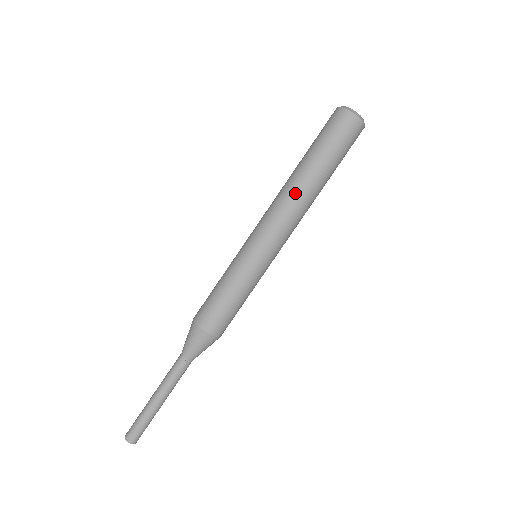
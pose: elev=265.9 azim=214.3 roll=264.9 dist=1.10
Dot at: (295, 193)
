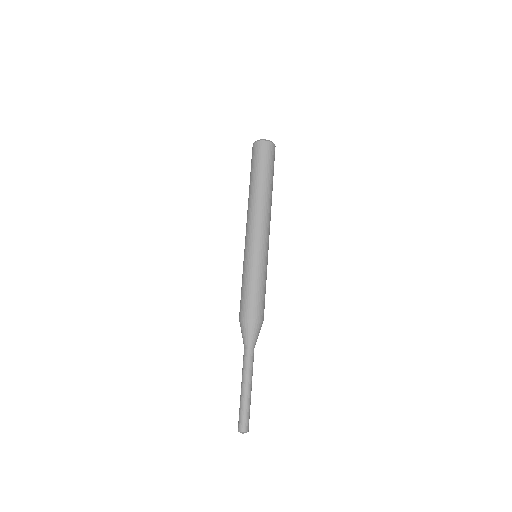
Dot at: (251, 203)
